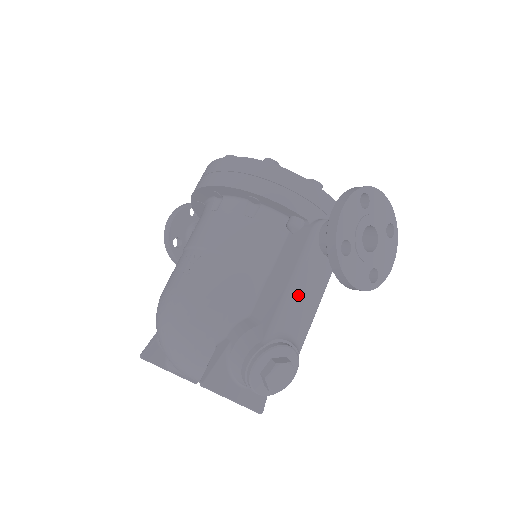
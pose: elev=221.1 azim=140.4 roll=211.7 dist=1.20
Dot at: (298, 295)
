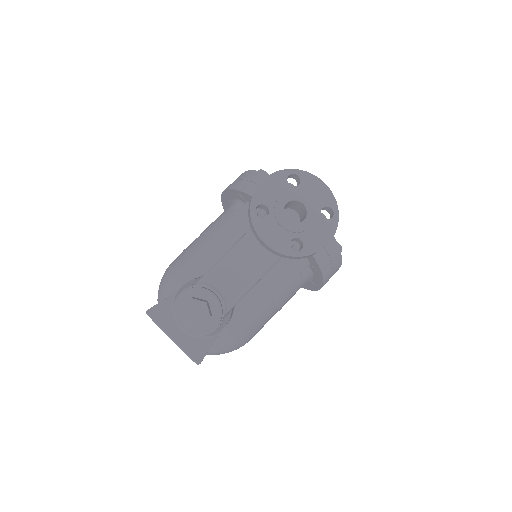
Dot at: (236, 258)
